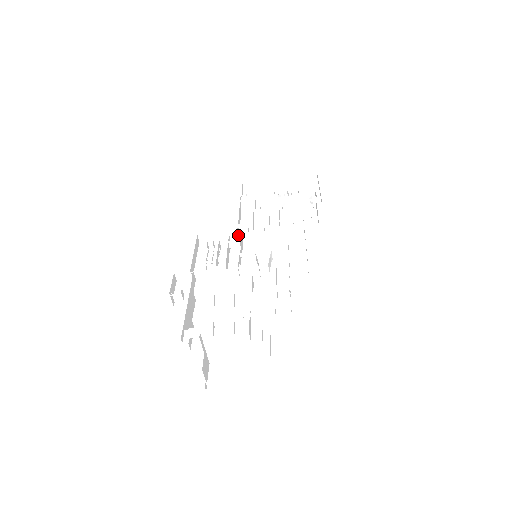
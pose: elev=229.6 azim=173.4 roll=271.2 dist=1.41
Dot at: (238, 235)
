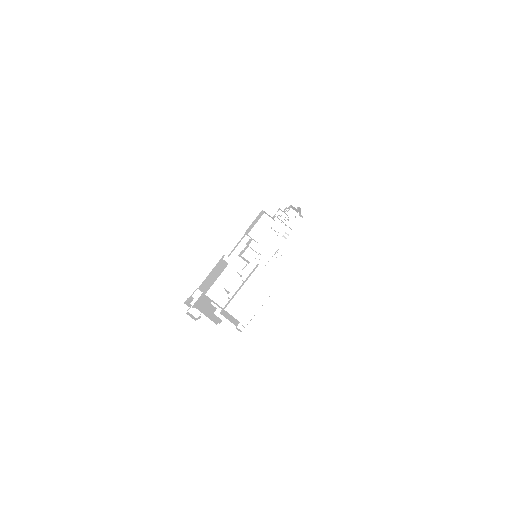
Dot at: occluded
